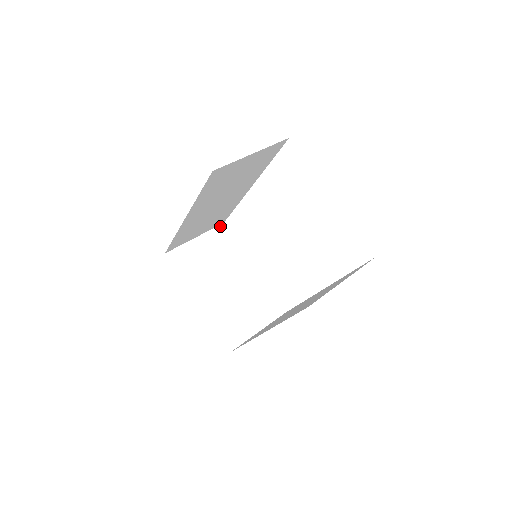
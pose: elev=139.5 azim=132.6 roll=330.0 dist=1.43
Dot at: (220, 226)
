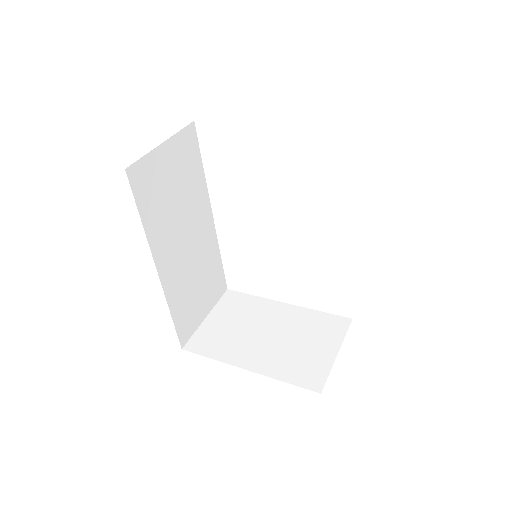
Dot at: (225, 294)
